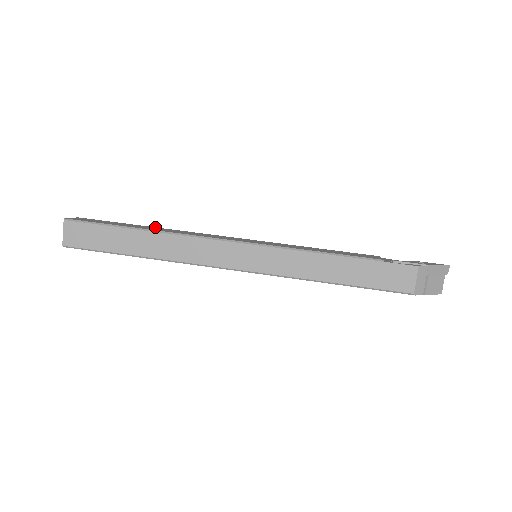
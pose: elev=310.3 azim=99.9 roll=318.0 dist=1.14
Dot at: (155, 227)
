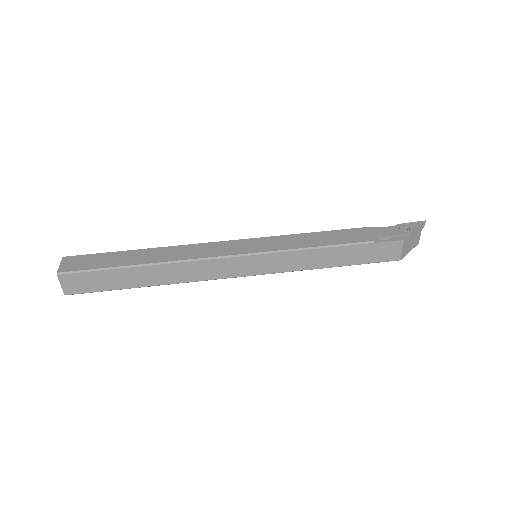
Dot at: (148, 249)
